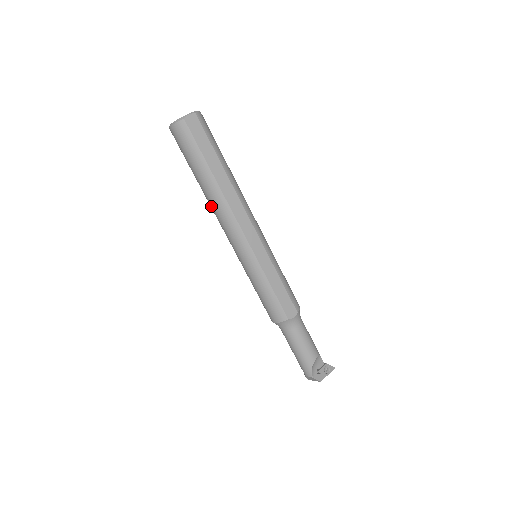
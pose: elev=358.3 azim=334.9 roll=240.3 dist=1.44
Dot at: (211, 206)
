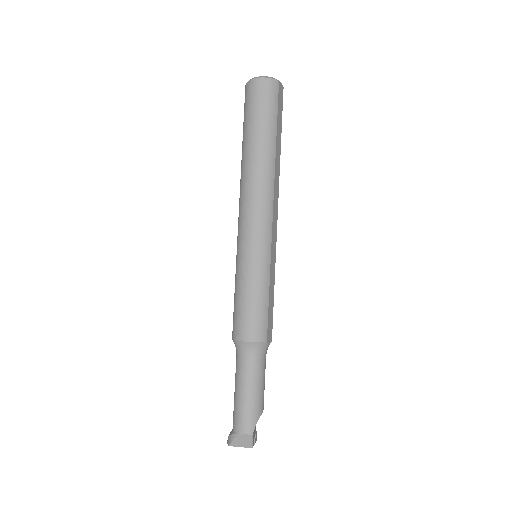
Dot at: (251, 174)
